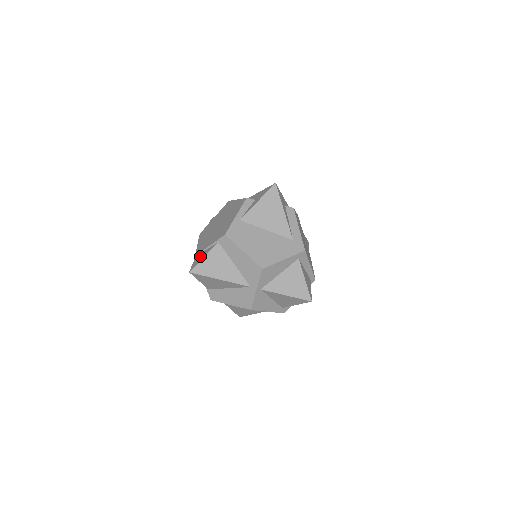
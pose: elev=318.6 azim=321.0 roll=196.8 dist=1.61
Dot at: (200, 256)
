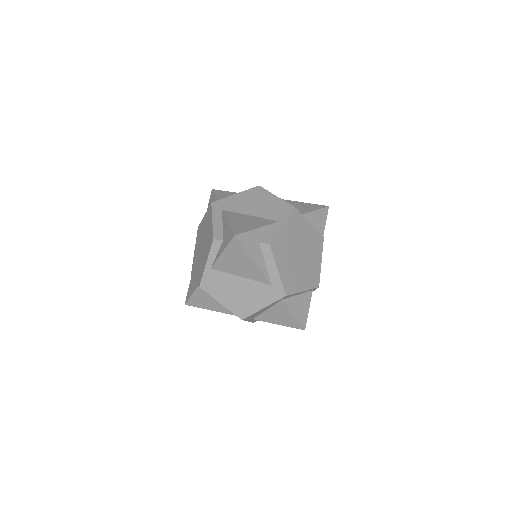
Dot at: (191, 286)
